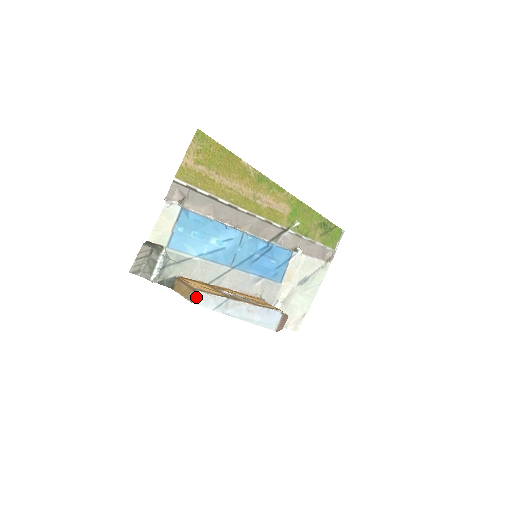
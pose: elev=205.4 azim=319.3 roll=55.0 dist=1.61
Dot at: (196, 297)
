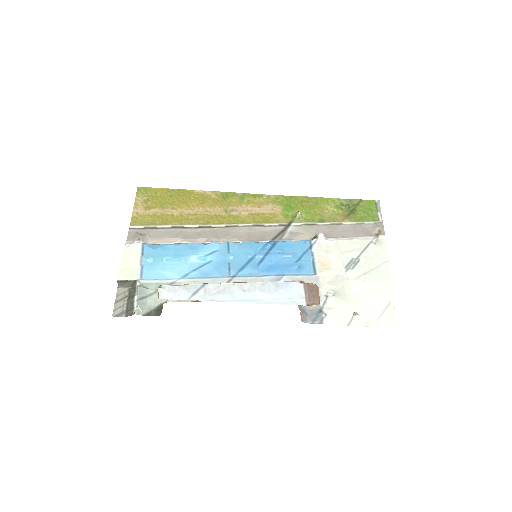
Dot at: (160, 292)
